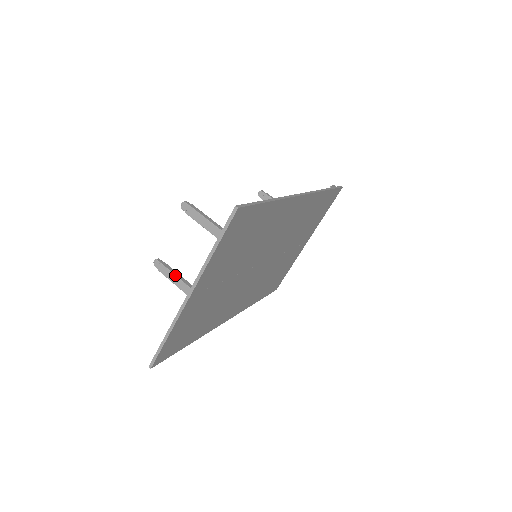
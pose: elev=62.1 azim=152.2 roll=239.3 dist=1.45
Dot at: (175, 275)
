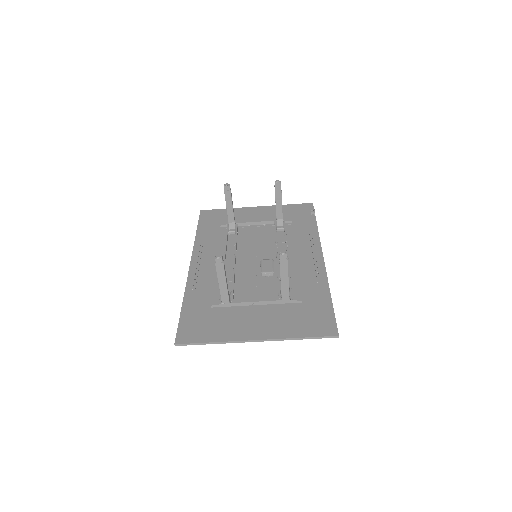
Dot at: occluded
